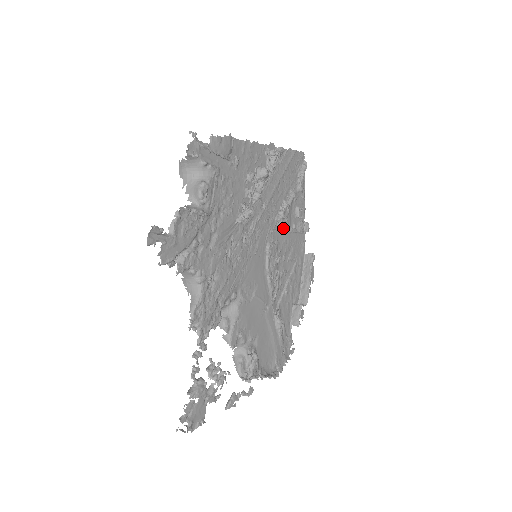
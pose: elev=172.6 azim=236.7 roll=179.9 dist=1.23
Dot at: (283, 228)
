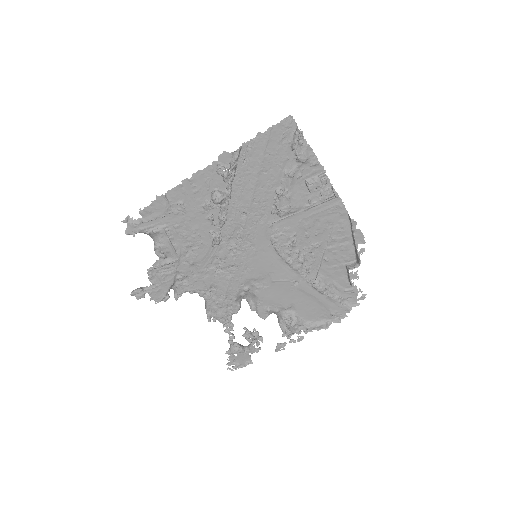
Dot at: (290, 213)
